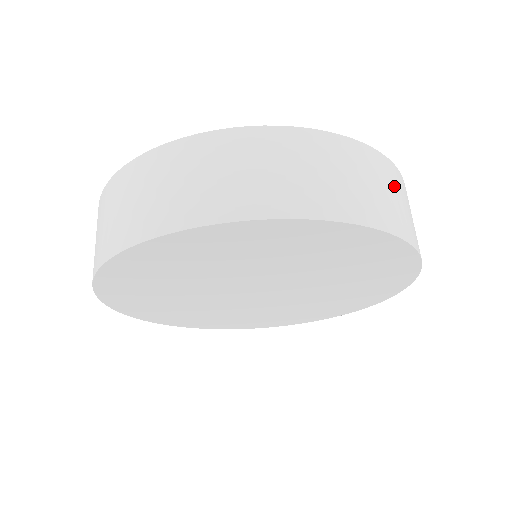
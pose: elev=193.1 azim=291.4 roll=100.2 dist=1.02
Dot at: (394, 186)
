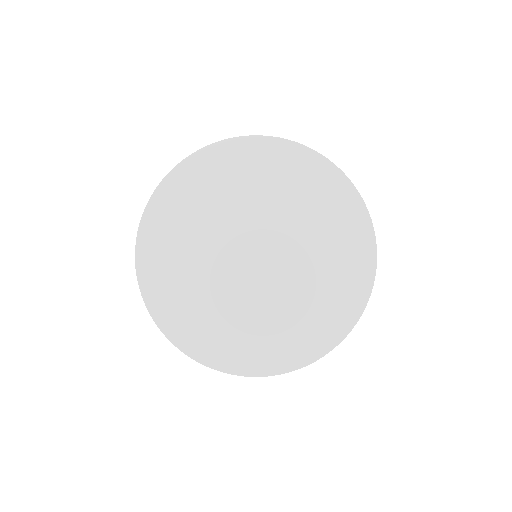
Dot at: occluded
